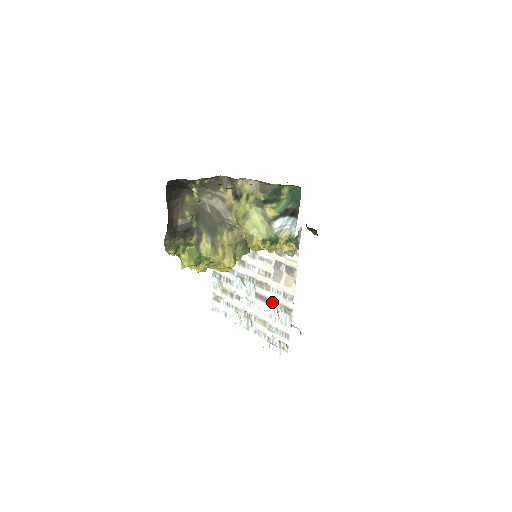
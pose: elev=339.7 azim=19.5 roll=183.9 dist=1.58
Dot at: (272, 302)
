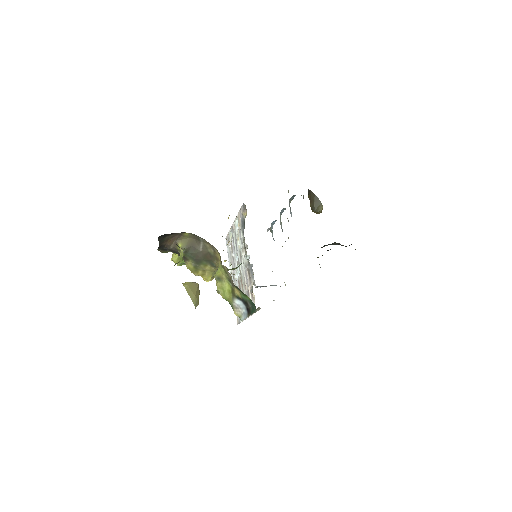
Dot at: occluded
